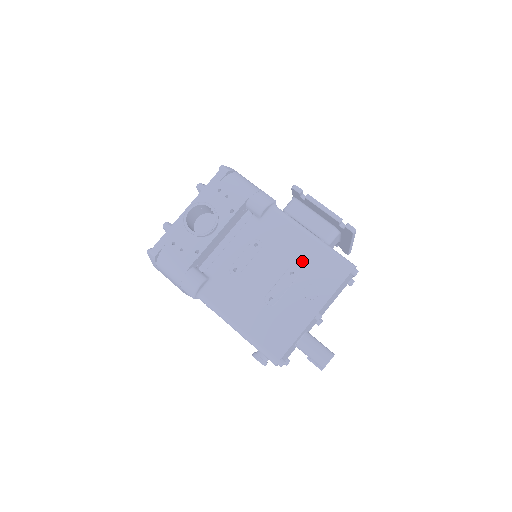
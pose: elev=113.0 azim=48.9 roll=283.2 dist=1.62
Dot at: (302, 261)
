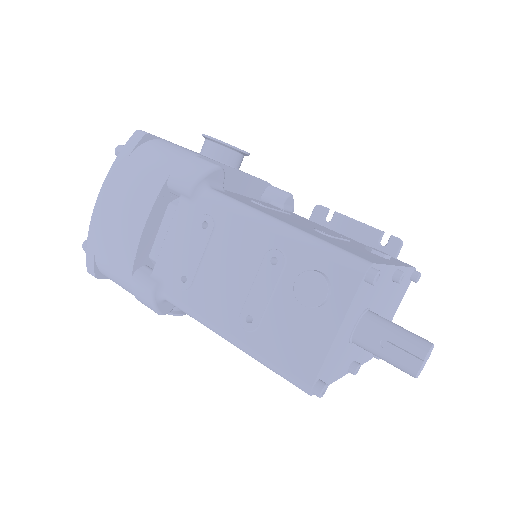
Dot at: occluded
